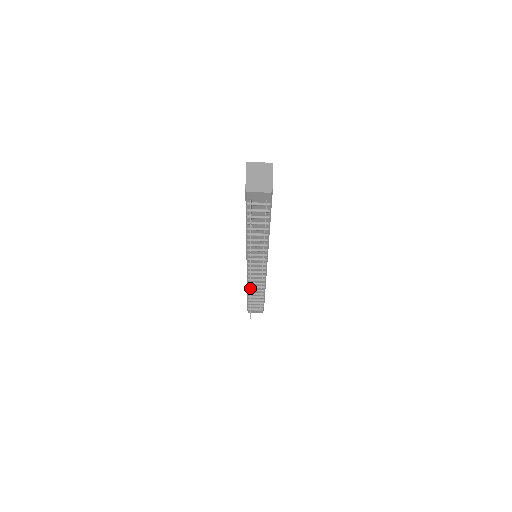
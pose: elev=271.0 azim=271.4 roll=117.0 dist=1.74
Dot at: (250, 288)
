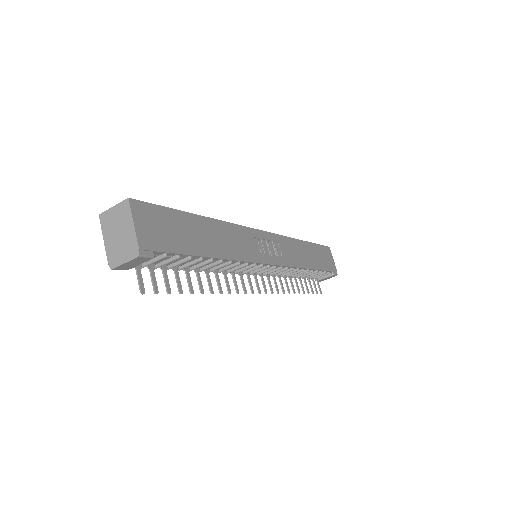
Dot at: (276, 290)
